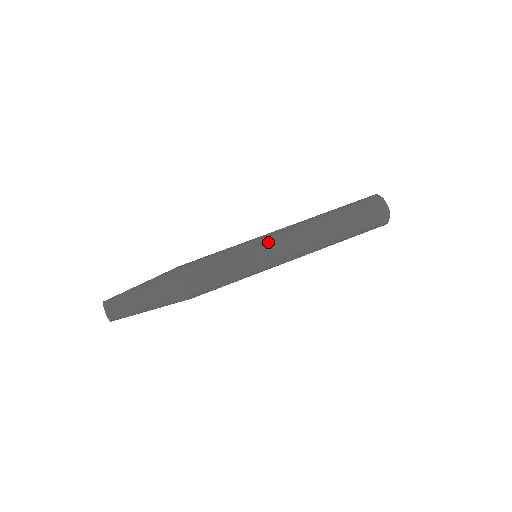
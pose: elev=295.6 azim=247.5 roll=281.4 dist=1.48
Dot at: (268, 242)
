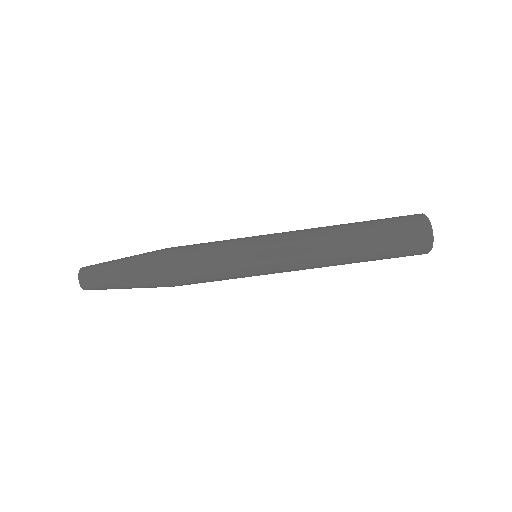
Dot at: (271, 255)
